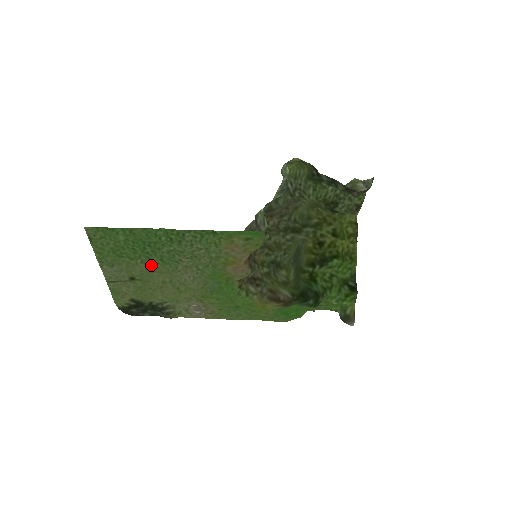
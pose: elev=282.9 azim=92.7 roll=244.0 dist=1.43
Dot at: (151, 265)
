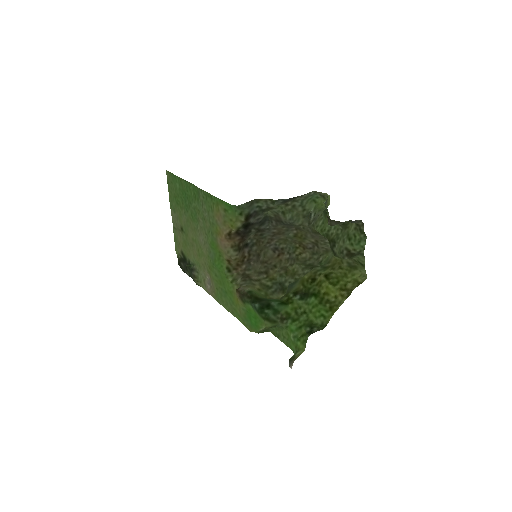
Dot at: (188, 218)
